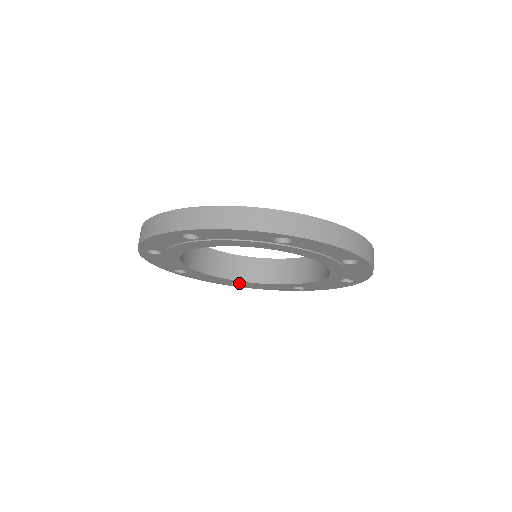
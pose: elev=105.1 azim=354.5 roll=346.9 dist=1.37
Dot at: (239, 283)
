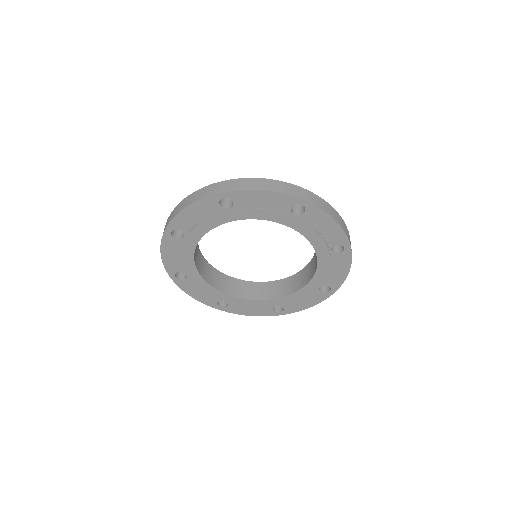
Dot at: (190, 275)
